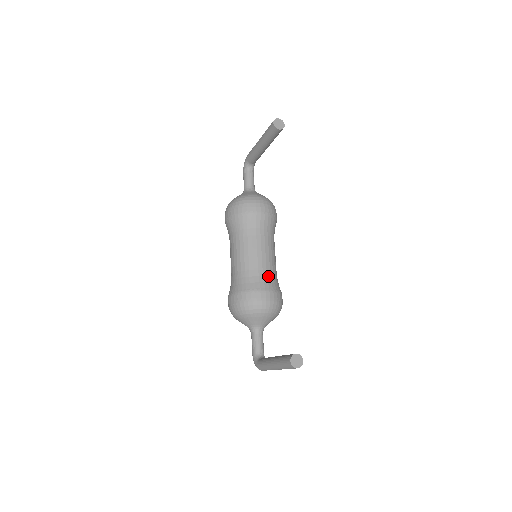
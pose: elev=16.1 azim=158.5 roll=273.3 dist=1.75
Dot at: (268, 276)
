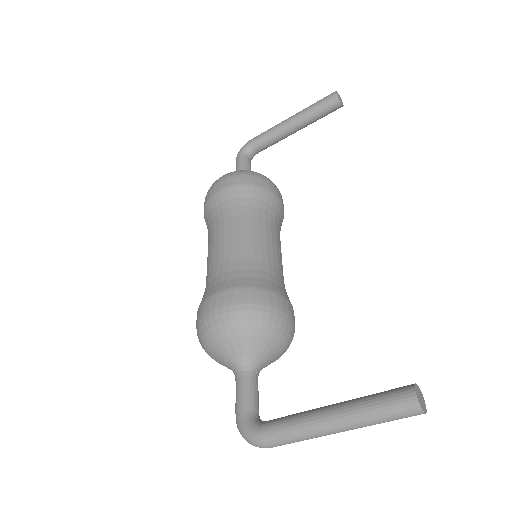
Dot at: (283, 284)
